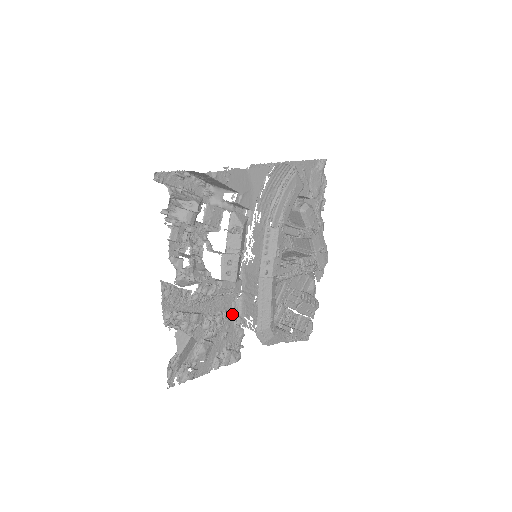
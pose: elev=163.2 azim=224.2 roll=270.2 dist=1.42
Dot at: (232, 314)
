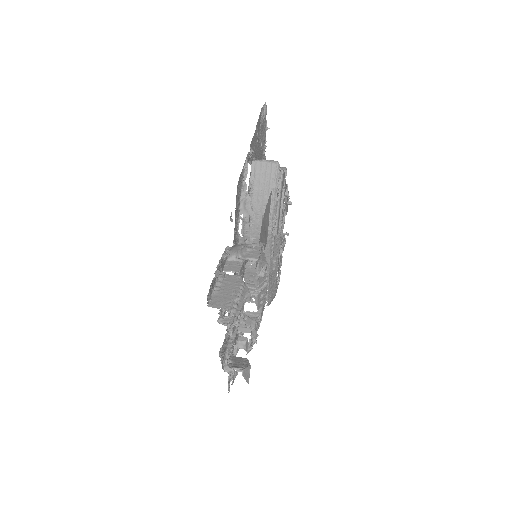
Dot at: occluded
